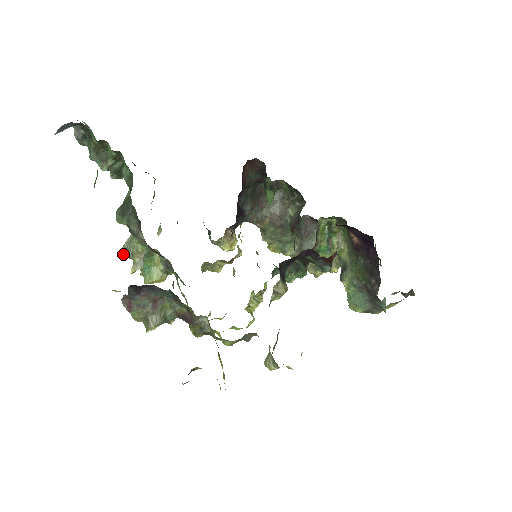
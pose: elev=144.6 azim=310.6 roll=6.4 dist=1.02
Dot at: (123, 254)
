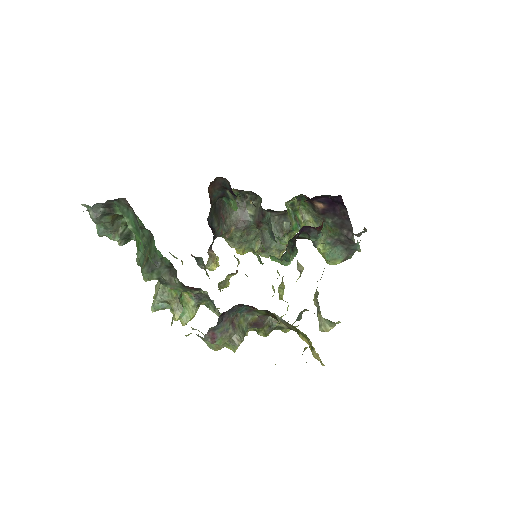
Dot at: (155, 309)
